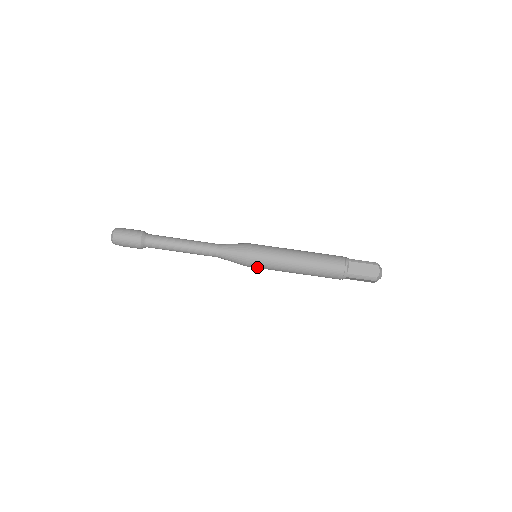
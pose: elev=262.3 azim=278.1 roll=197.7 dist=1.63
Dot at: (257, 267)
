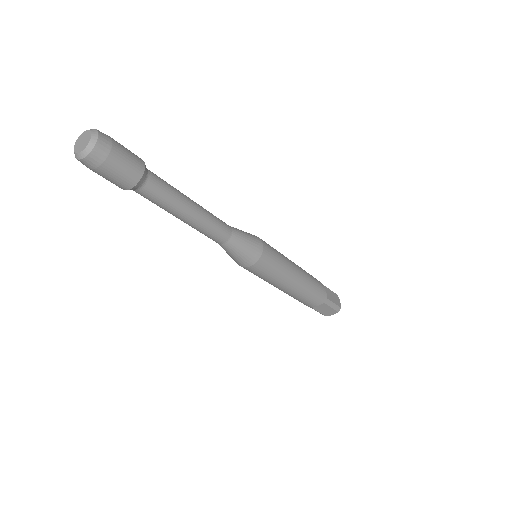
Dot at: occluded
